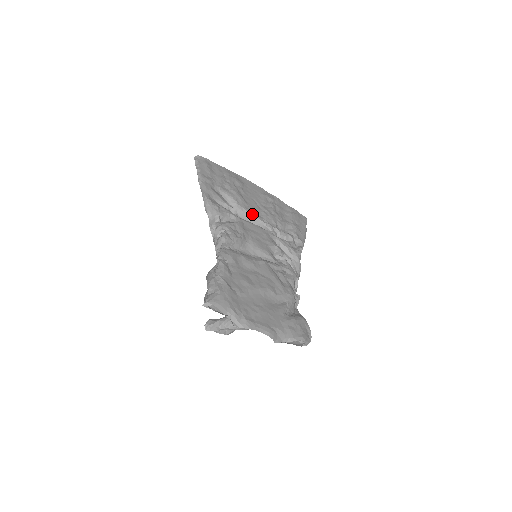
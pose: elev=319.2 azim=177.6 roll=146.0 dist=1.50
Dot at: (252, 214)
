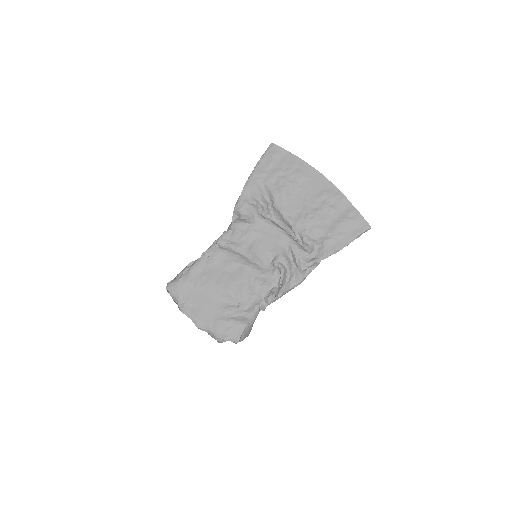
Dot at: (284, 215)
